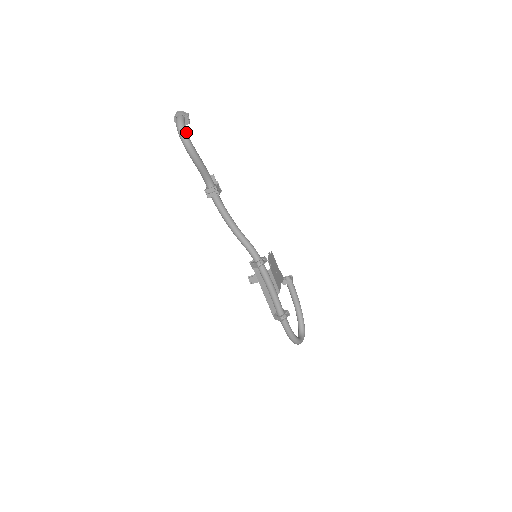
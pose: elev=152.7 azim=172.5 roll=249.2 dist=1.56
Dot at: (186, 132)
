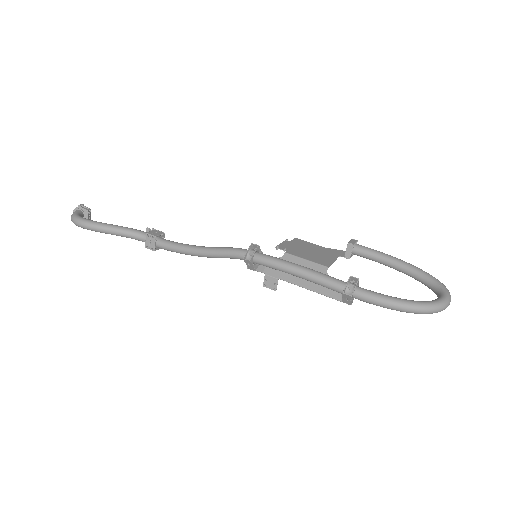
Dot at: (78, 217)
